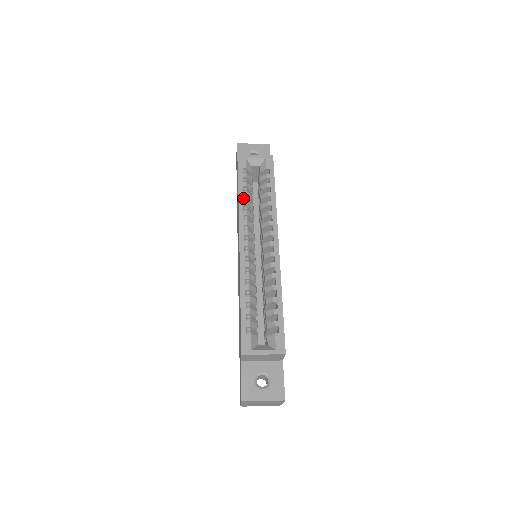
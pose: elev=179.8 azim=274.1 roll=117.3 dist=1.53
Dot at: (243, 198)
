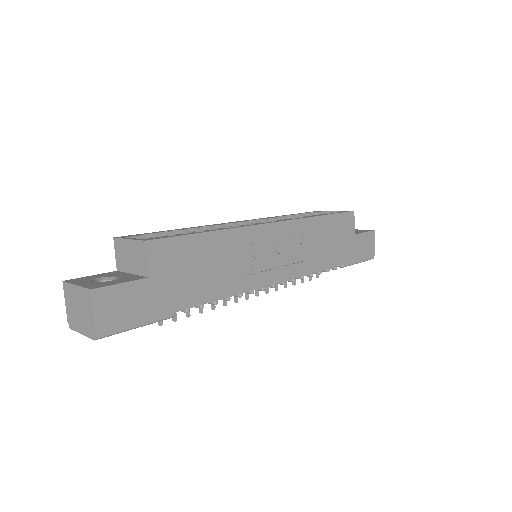
Dot at: occluded
